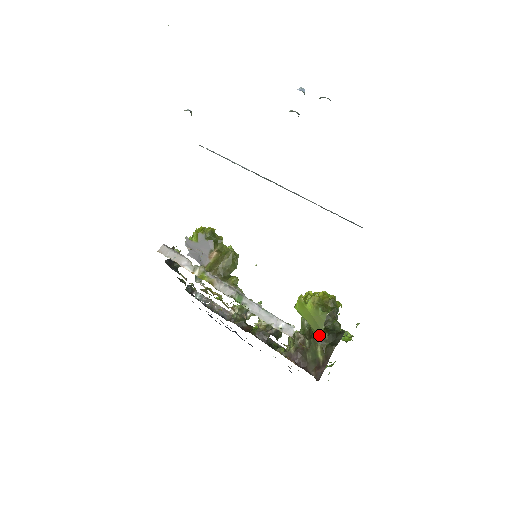
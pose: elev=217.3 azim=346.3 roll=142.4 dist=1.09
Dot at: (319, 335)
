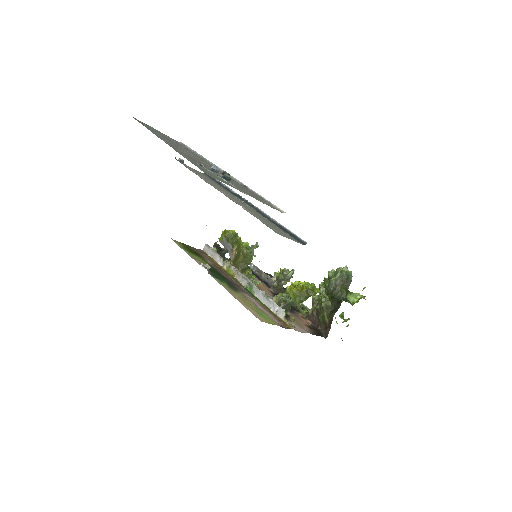
Dot at: occluded
